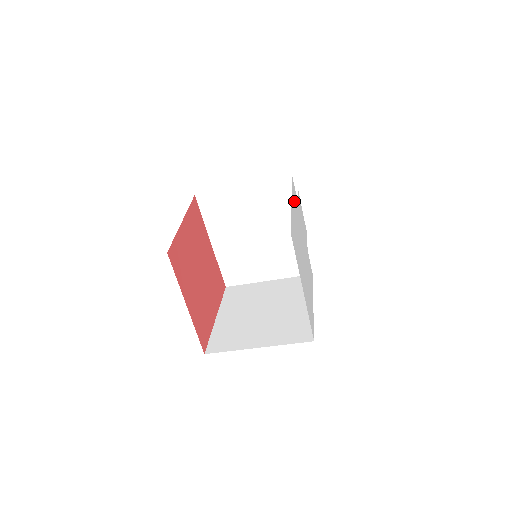
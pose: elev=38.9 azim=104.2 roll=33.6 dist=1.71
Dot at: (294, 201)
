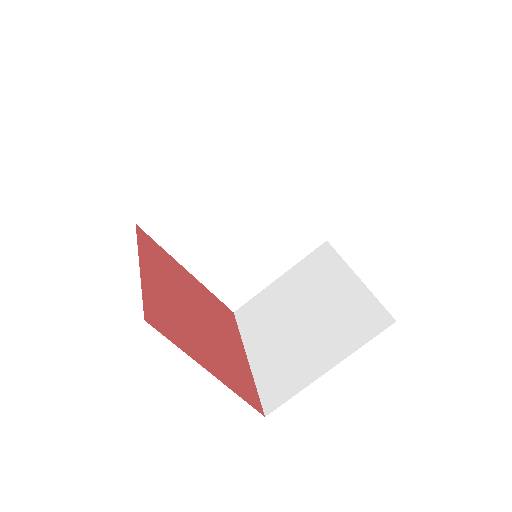
Dot at: occluded
